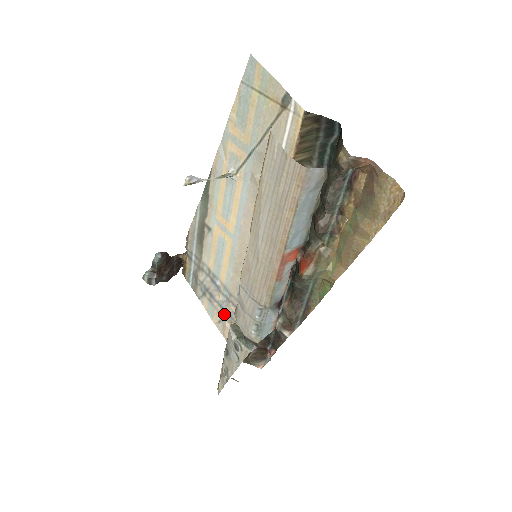
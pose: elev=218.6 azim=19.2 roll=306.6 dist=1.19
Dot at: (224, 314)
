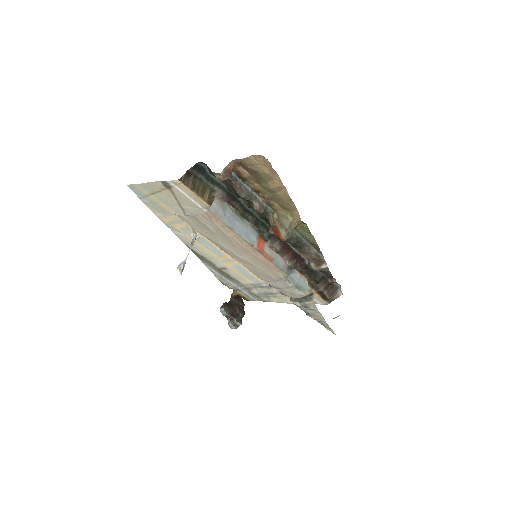
Dot at: occluded
